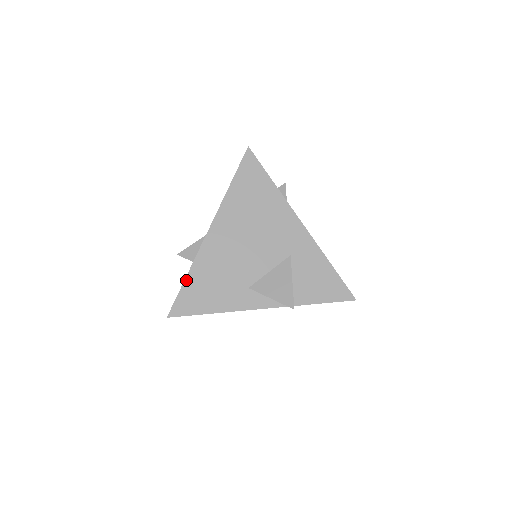
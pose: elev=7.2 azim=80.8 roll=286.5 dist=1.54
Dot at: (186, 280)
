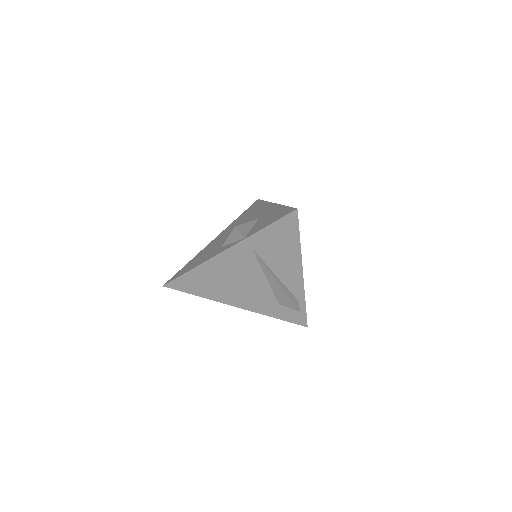
Dot at: (187, 264)
